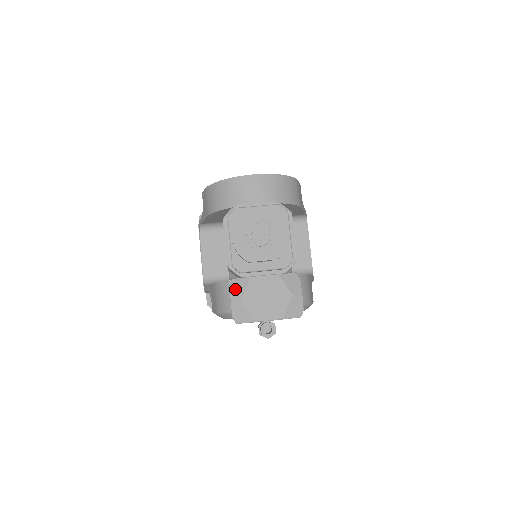
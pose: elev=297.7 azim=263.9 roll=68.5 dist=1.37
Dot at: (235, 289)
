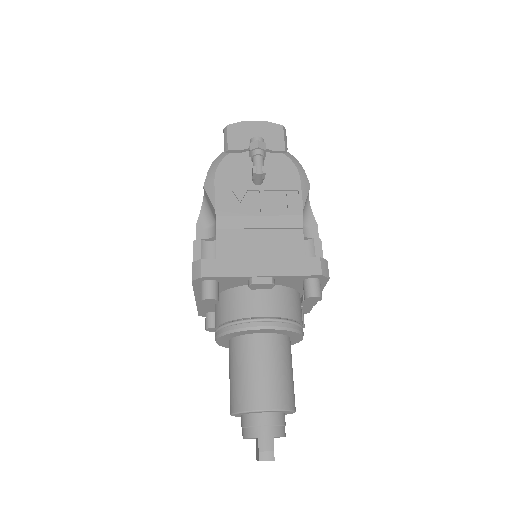
Dot at: occluded
